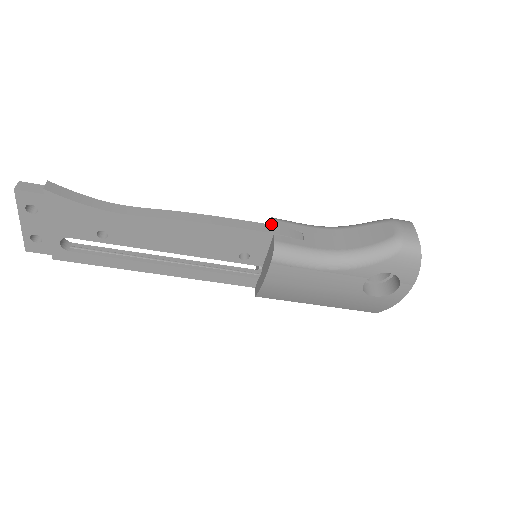
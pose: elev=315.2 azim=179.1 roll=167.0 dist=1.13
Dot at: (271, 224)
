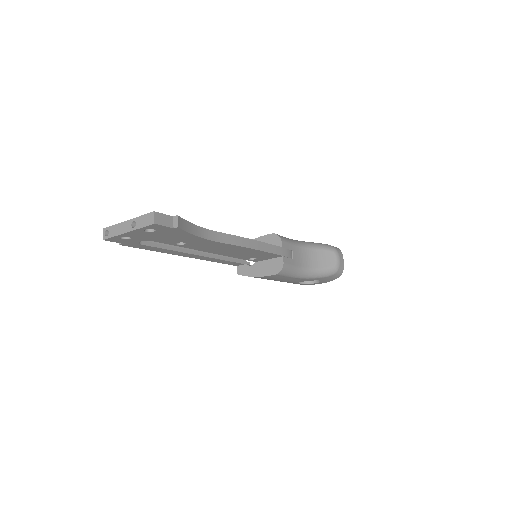
Dot at: (278, 242)
